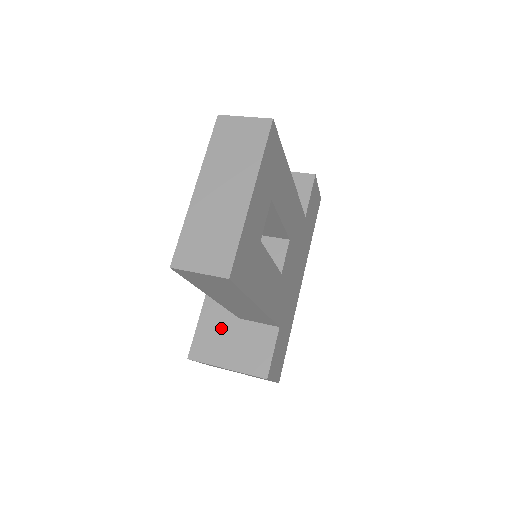
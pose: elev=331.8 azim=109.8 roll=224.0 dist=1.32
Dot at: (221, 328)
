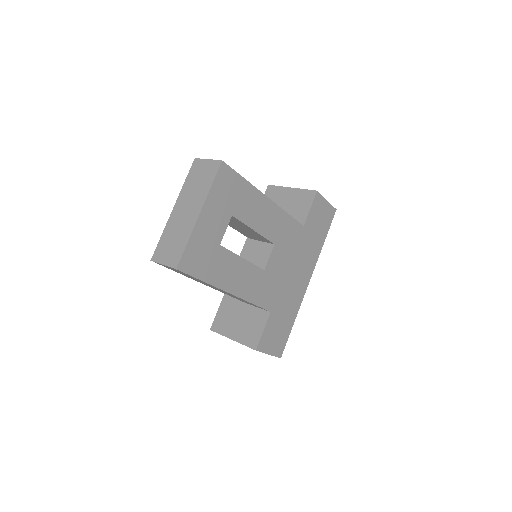
Dot at: (234, 309)
